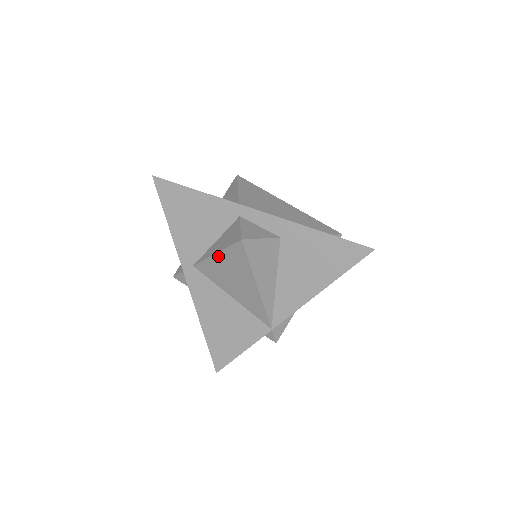
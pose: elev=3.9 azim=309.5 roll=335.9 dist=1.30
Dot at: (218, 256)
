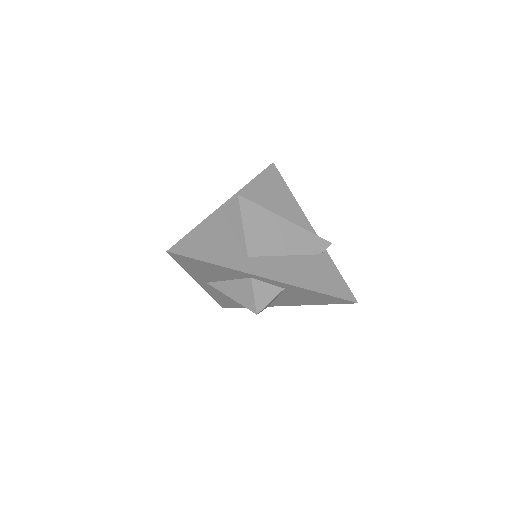
Dot at: (233, 299)
